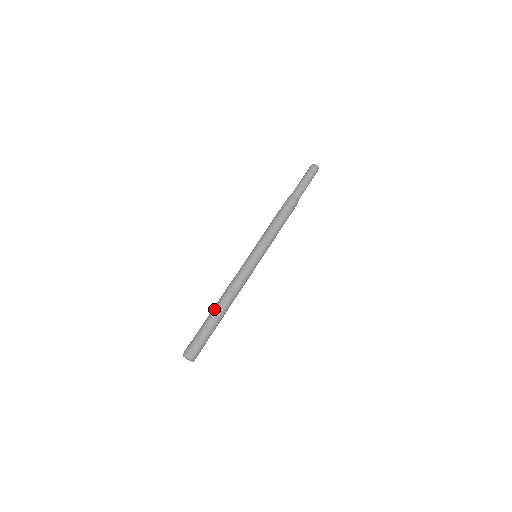
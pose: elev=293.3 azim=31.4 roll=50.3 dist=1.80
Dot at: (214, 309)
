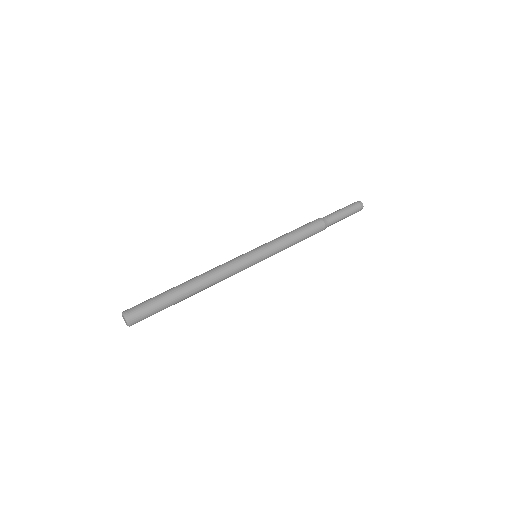
Dot at: occluded
